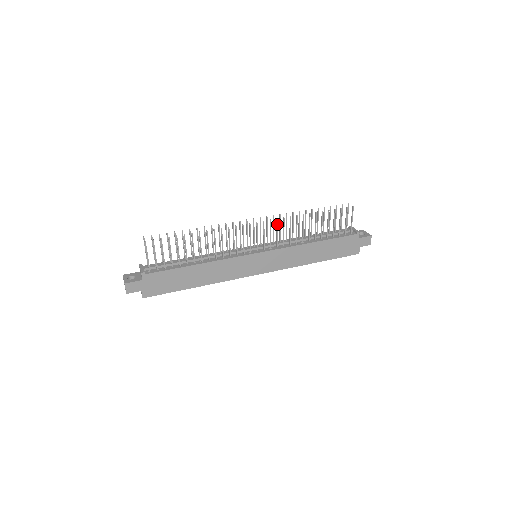
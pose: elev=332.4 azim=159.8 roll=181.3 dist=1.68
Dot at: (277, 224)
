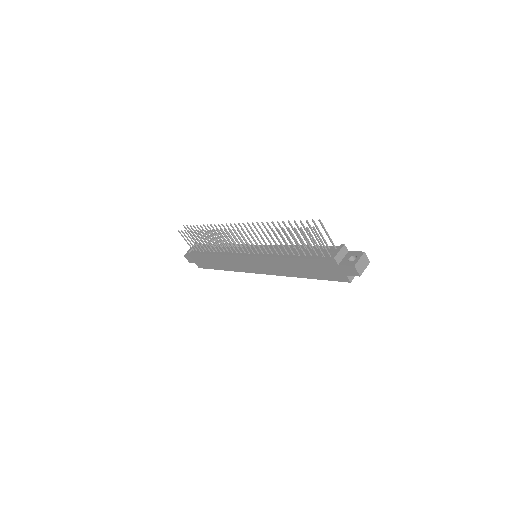
Dot at: (249, 233)
